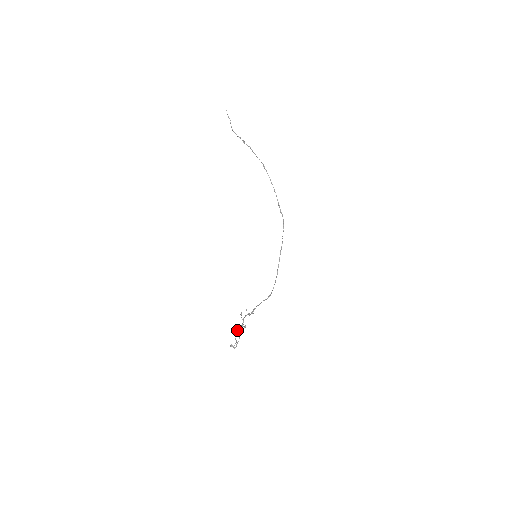
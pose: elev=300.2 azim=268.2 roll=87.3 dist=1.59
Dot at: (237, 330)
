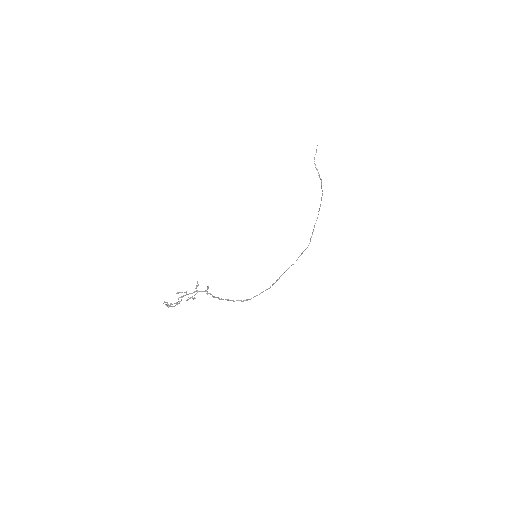
Dot at: occluded
